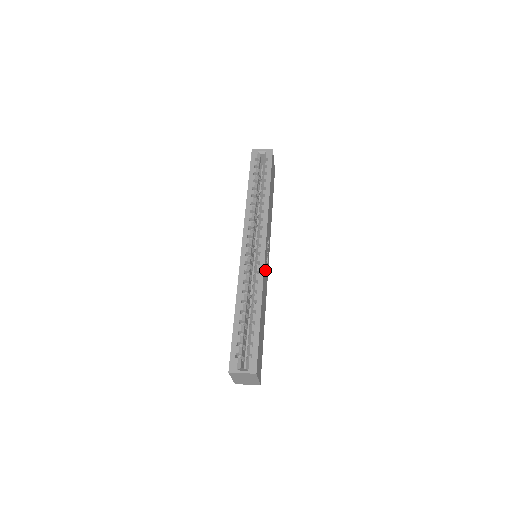
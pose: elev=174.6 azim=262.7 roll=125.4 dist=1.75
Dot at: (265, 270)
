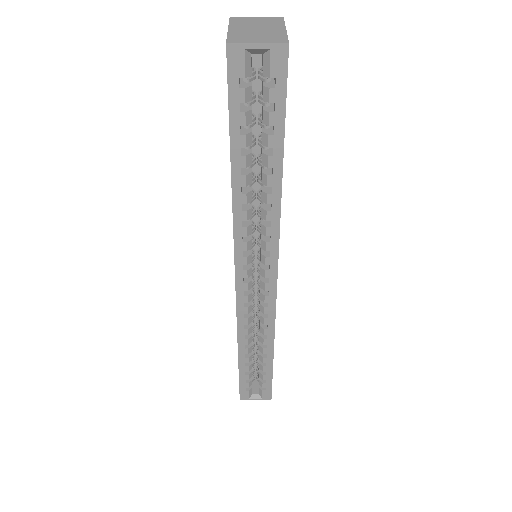
Dot at: occluded
